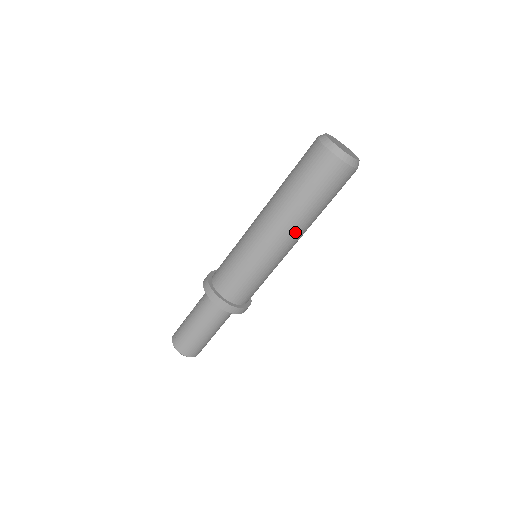
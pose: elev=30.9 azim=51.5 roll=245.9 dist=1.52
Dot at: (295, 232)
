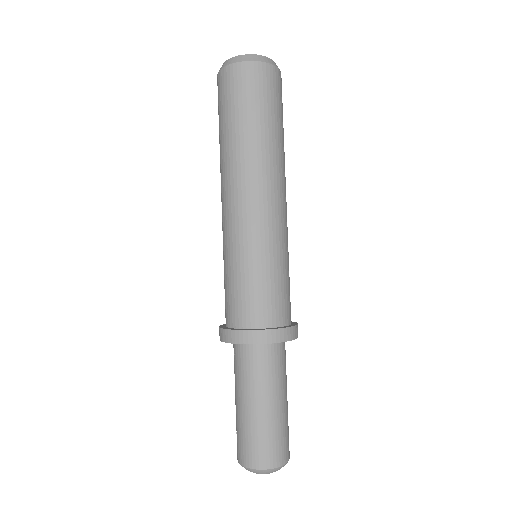
Dot at: (254, 177)
